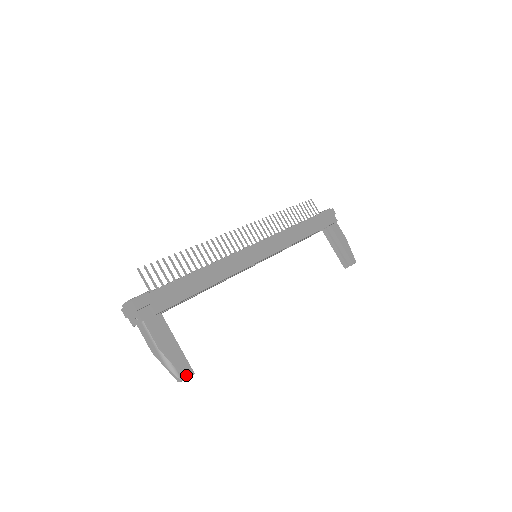
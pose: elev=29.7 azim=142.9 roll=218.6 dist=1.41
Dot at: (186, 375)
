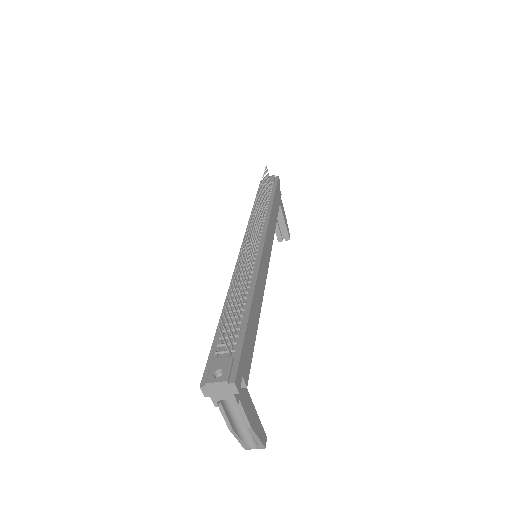
Dot at: (265, 445)
